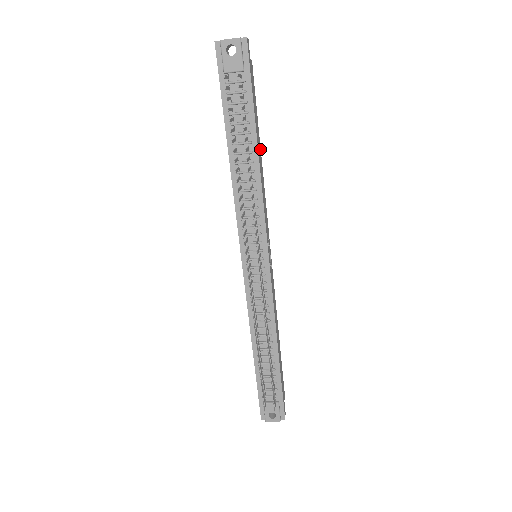
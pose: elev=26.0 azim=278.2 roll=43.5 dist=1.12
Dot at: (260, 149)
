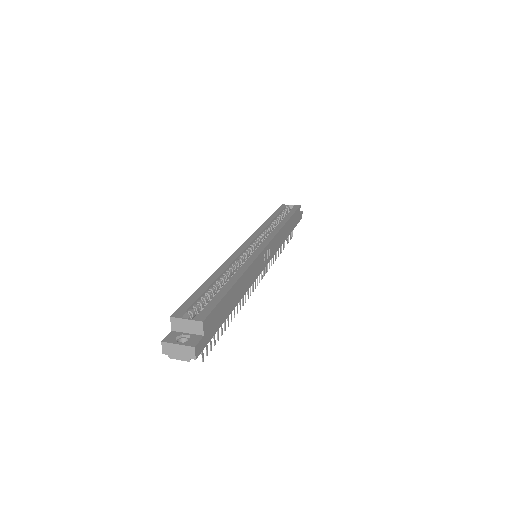
Dot at: (237, 283)
